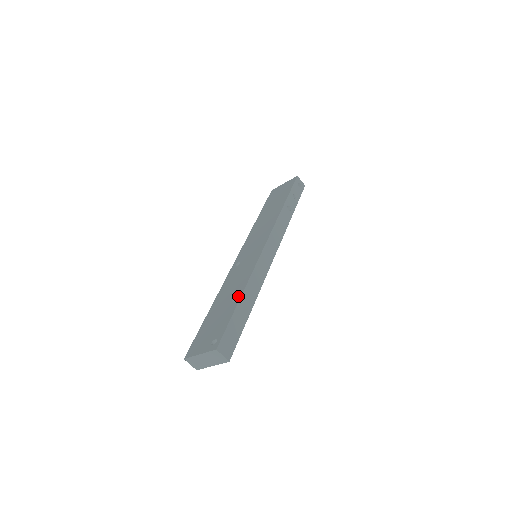
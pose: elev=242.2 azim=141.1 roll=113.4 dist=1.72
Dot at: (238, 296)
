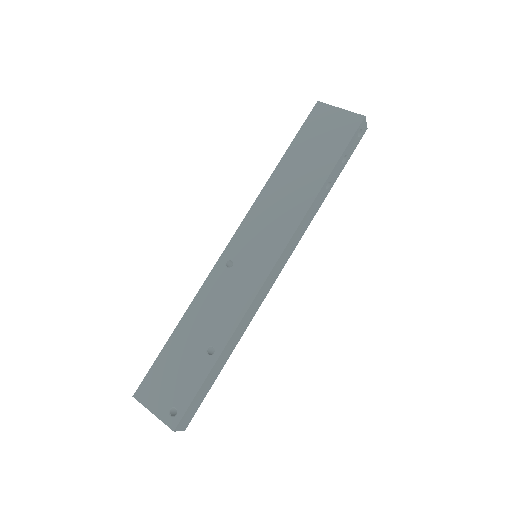
Dot at: (216, 350)
